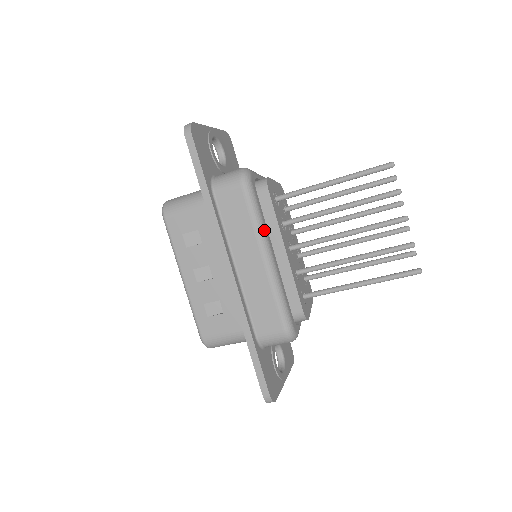
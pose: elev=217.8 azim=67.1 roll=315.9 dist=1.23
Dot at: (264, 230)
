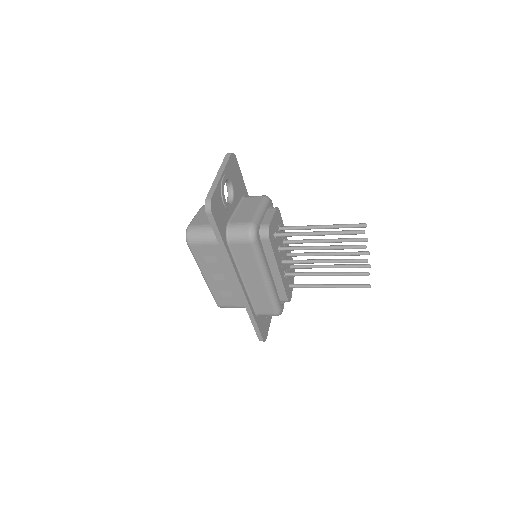
Dot at: (265, 265)
